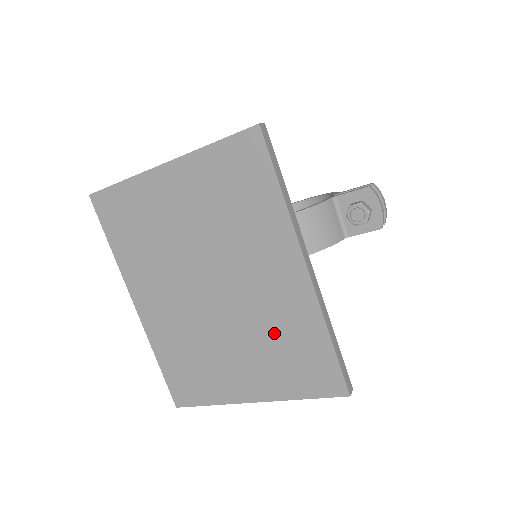
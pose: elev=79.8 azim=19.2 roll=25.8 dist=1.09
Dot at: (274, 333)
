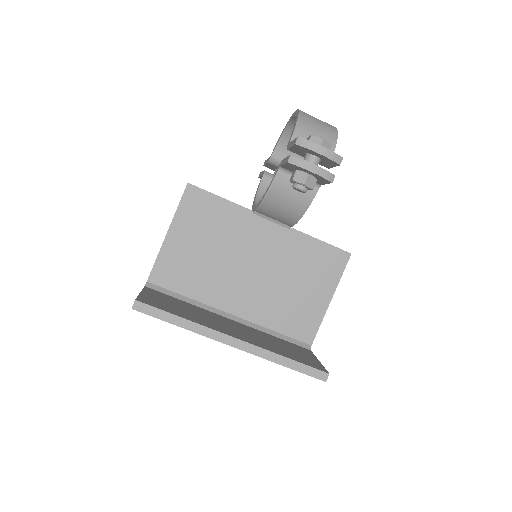
Dot at: occluded
